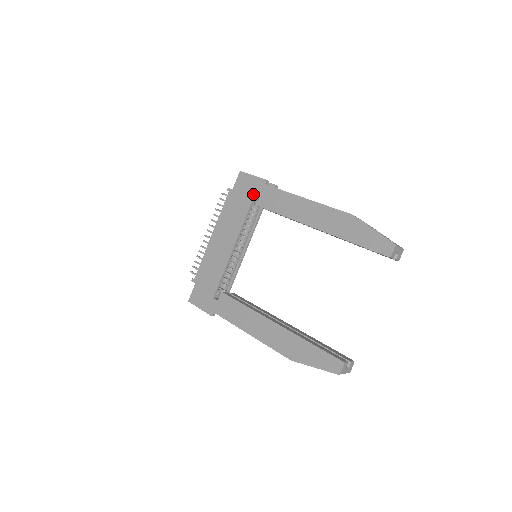
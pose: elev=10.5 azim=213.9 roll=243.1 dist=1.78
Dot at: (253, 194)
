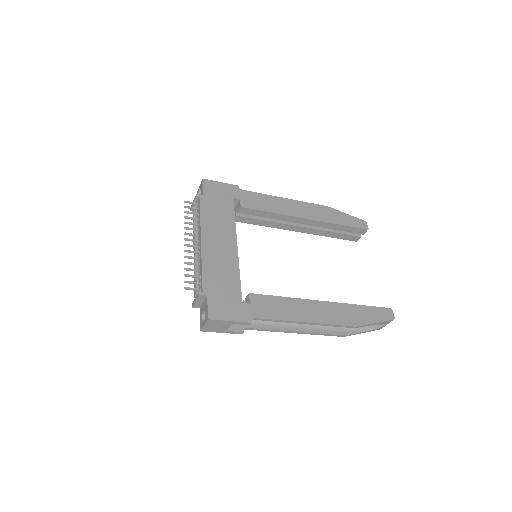
Dot at: (231, 197)
